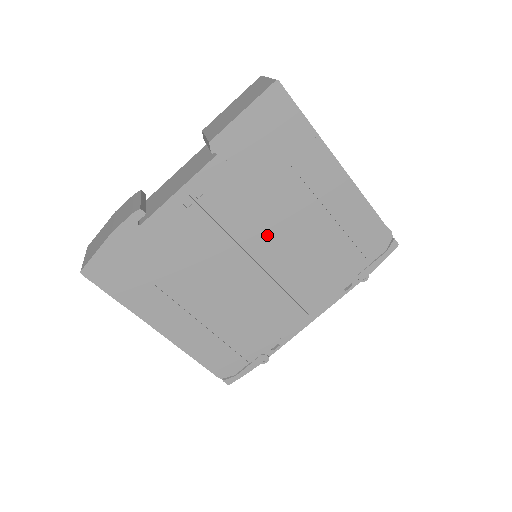
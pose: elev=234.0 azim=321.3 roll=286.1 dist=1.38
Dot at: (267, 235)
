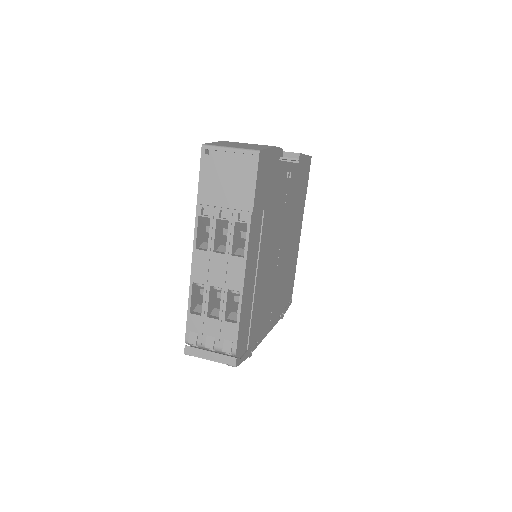
Dot at: (286, 238)
